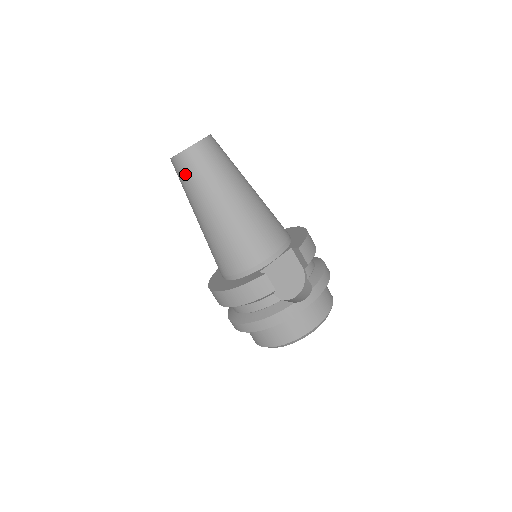
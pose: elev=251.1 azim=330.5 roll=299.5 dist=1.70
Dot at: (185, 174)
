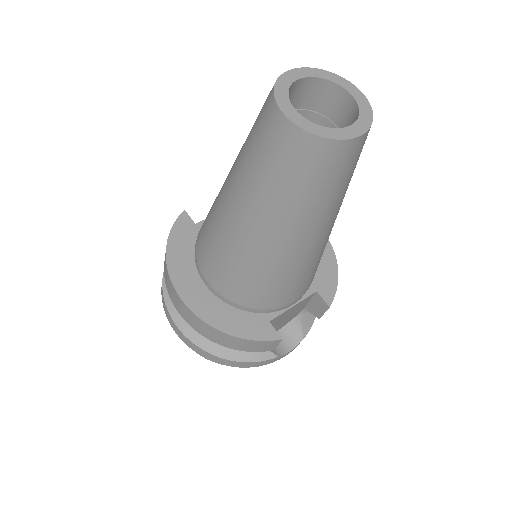
Dot at: (289, 166)
